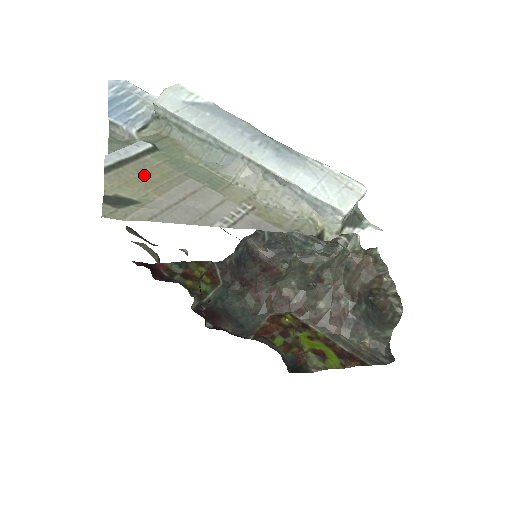
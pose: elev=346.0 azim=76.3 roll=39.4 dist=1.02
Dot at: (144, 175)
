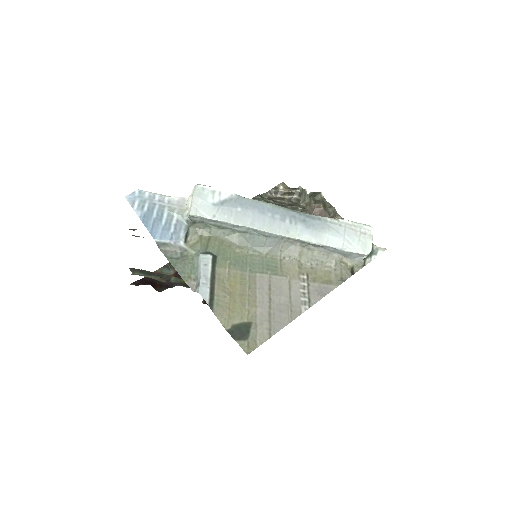
Dot at: (231, 292)
